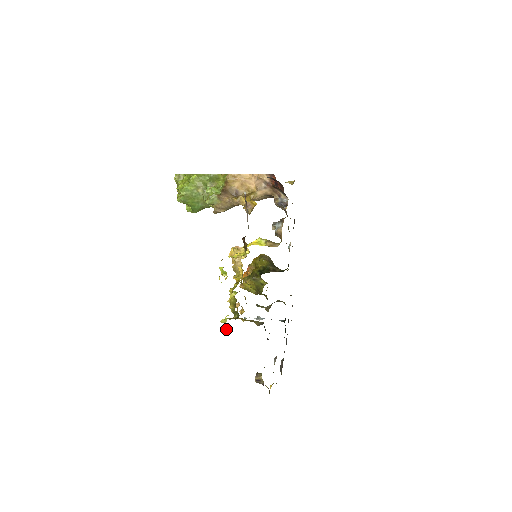
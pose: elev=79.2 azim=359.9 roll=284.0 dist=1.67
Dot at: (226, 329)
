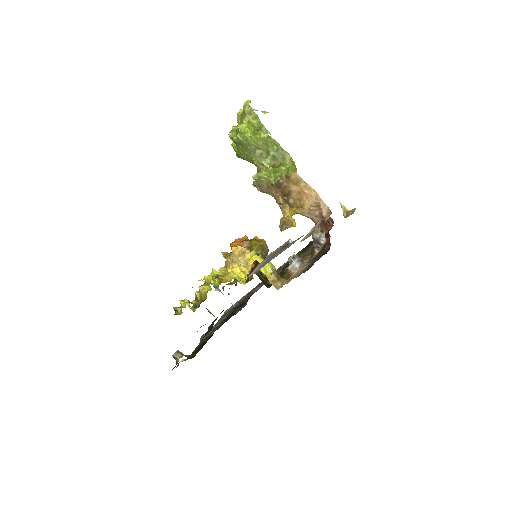
Dot at: (179, 310)
